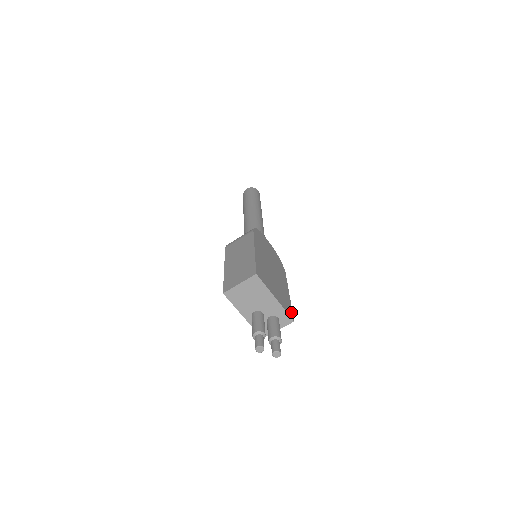
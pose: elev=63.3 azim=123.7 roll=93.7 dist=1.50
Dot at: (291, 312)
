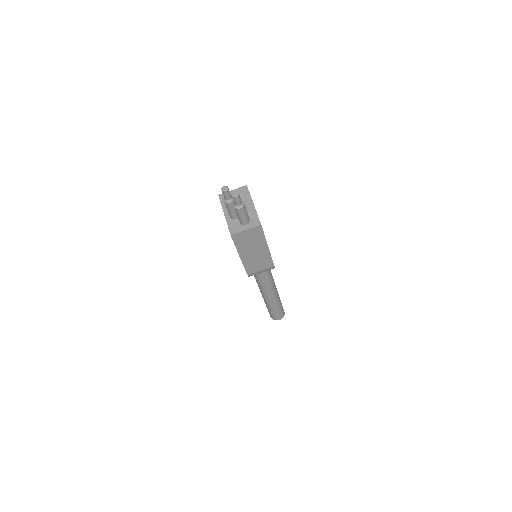
Dot at: (262, 228)
